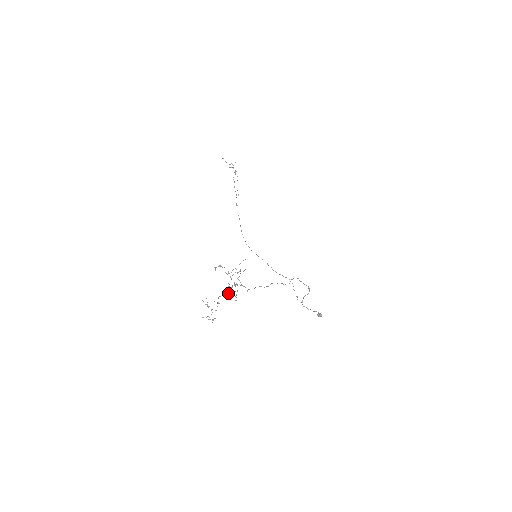
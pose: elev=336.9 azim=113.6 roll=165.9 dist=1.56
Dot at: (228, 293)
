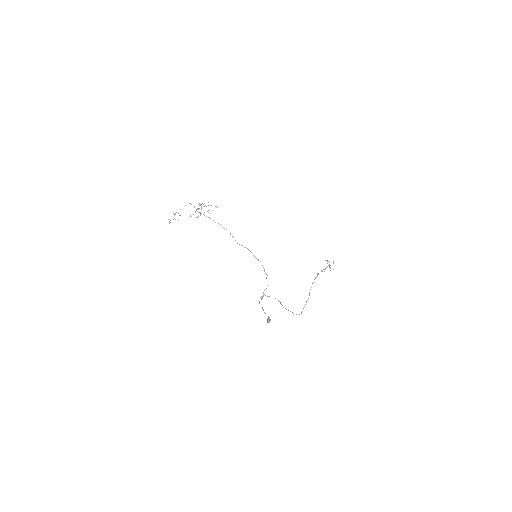
Dot at: occluded
